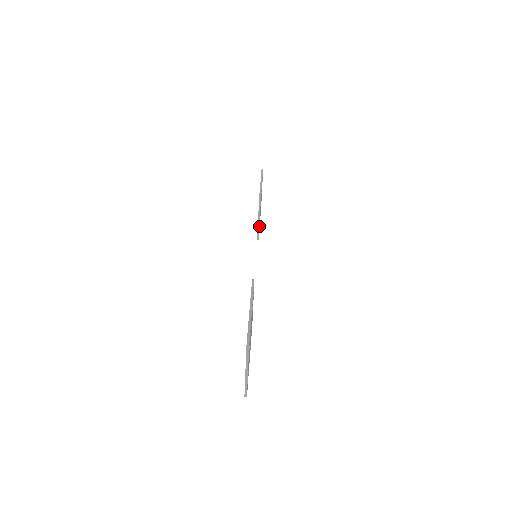
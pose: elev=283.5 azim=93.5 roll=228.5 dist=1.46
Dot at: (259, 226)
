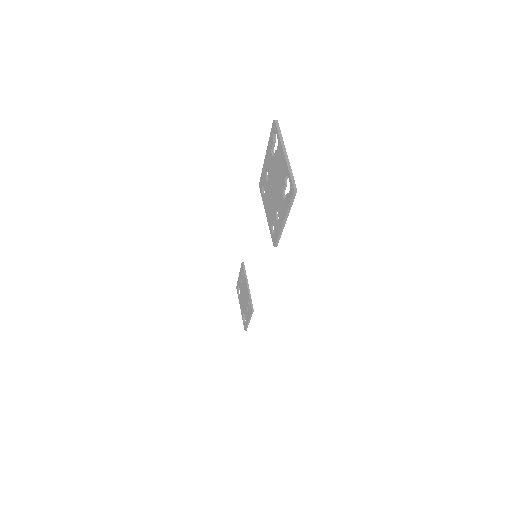
Dot at: occluded
